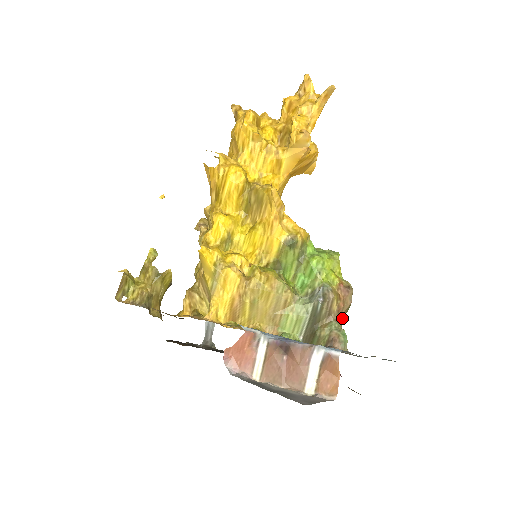
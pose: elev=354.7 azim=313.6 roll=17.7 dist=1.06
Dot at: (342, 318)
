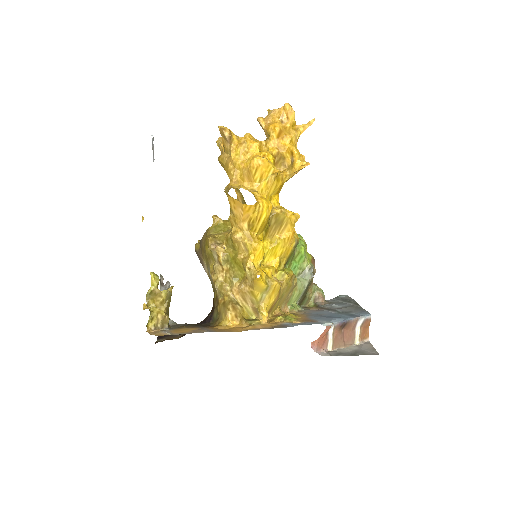
Dot at: occluded
